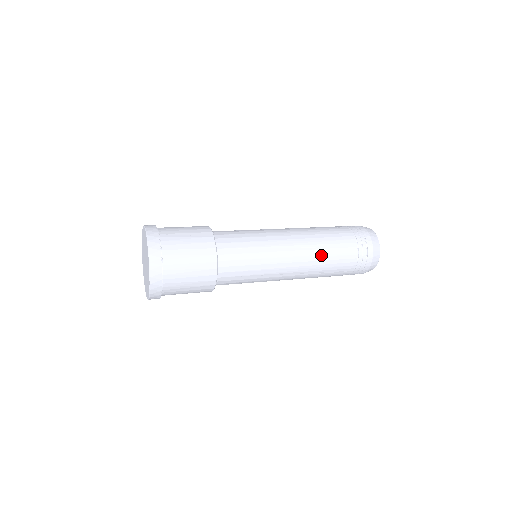
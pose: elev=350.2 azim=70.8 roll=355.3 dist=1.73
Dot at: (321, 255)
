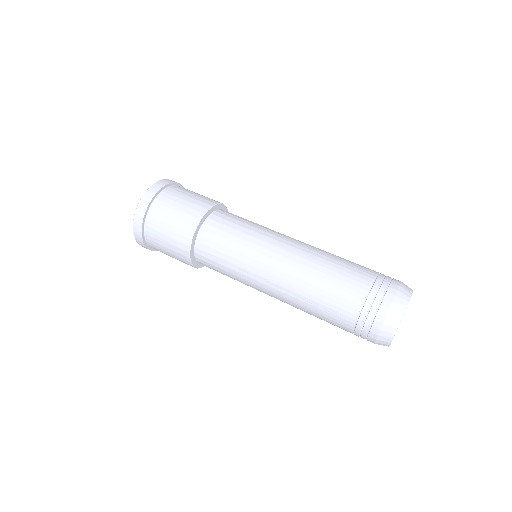
Dot at: (314, 277)
